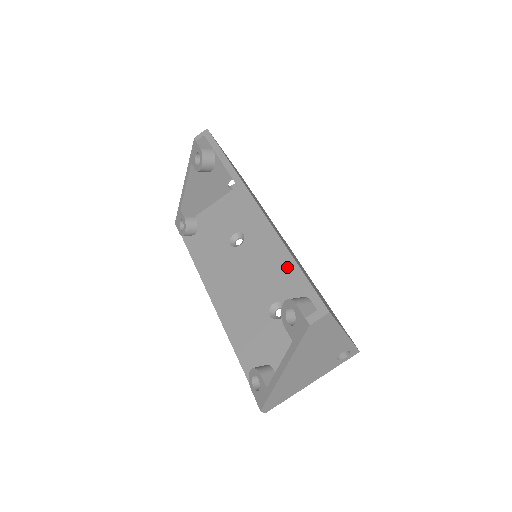
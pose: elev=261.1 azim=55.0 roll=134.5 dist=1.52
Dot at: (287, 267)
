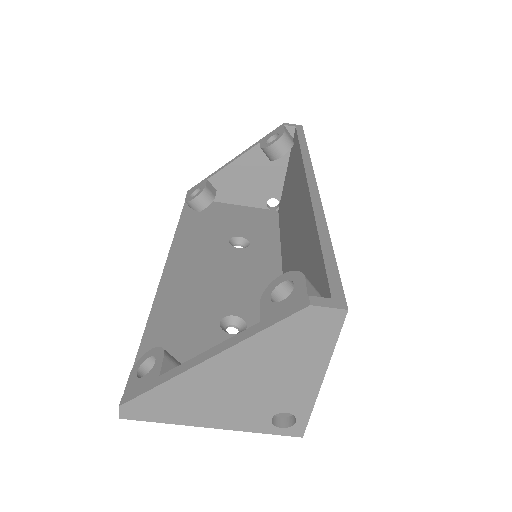
Dot at: occluded
